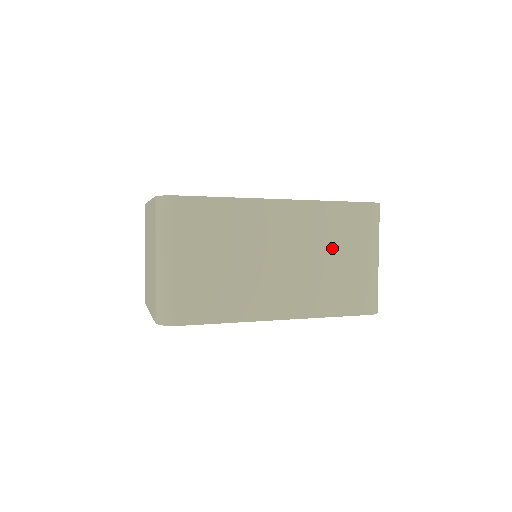
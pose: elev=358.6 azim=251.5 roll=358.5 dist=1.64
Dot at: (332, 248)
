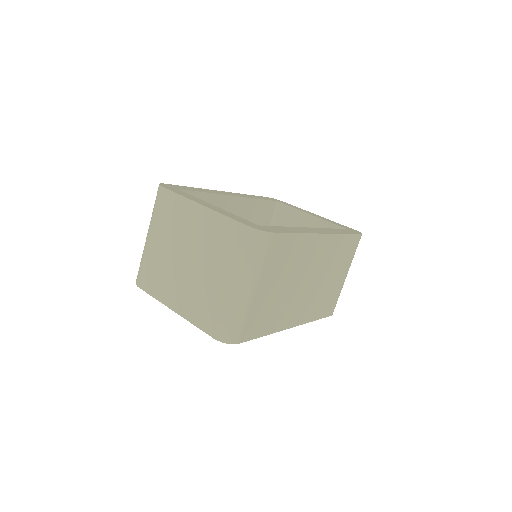
Dot at: (333, 270)
